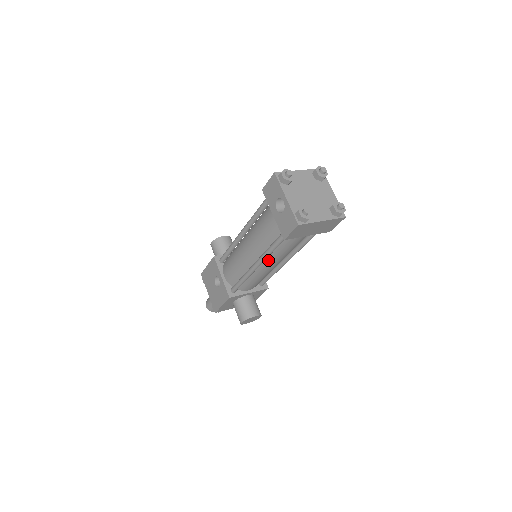
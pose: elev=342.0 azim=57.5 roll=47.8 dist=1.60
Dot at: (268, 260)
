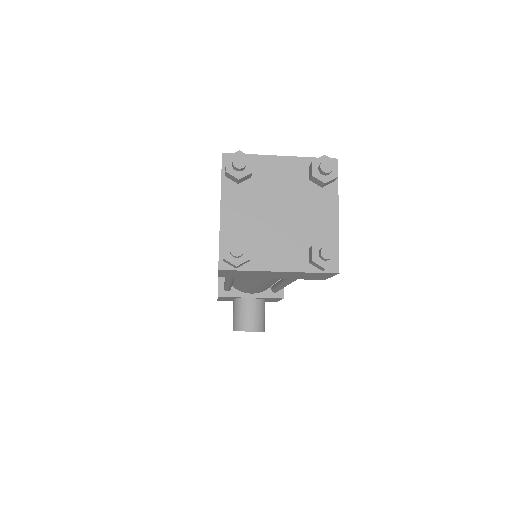
Dot at: (243, 278)
